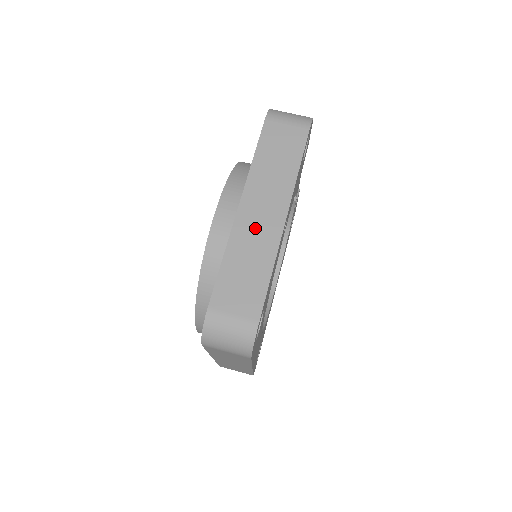
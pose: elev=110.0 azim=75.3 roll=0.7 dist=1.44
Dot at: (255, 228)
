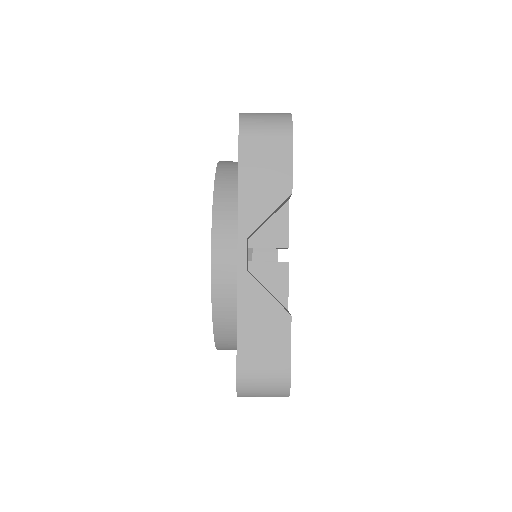
Dot at: occluded
